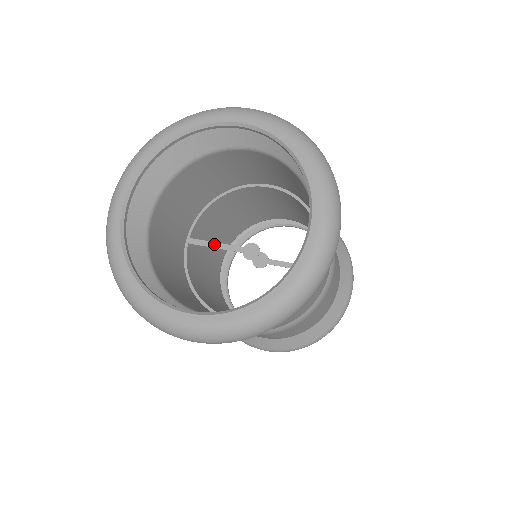
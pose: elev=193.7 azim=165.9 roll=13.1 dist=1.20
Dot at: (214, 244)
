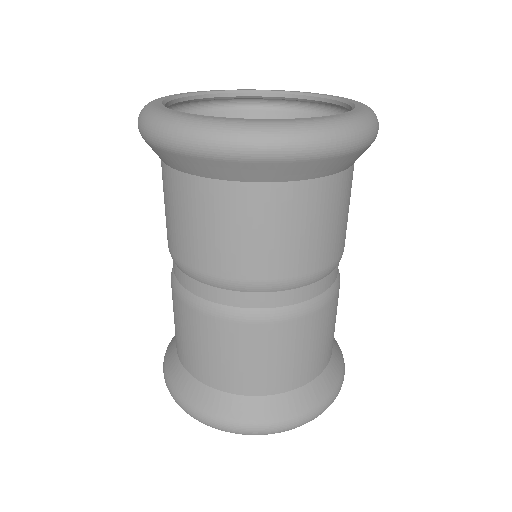
Dot at: occluded
